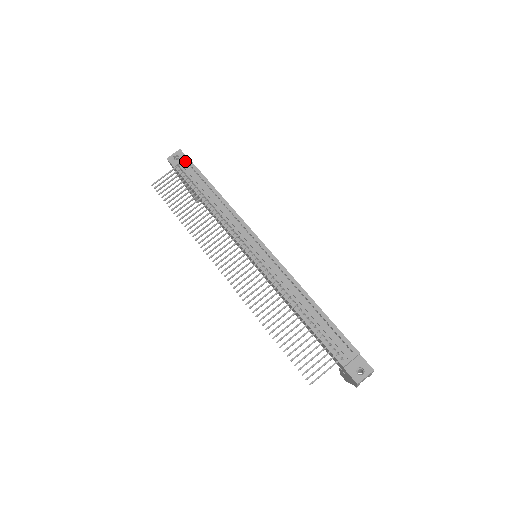
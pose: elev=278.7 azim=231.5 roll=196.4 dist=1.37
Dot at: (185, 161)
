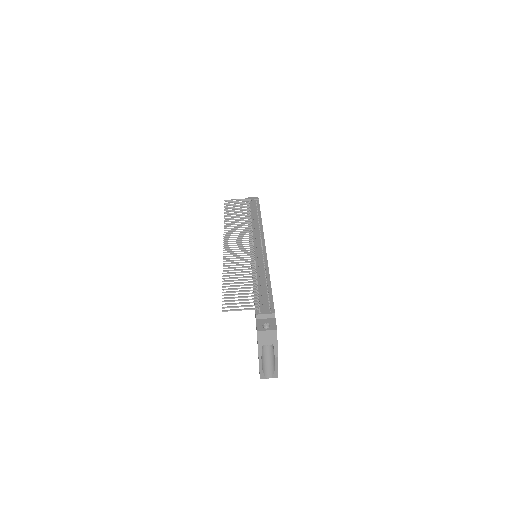
Dot at: (255, 200)
